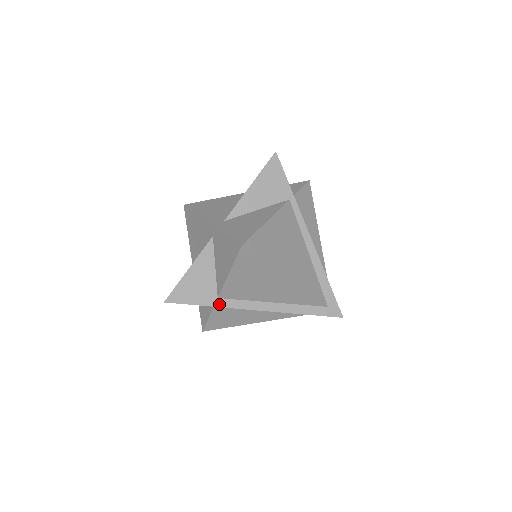
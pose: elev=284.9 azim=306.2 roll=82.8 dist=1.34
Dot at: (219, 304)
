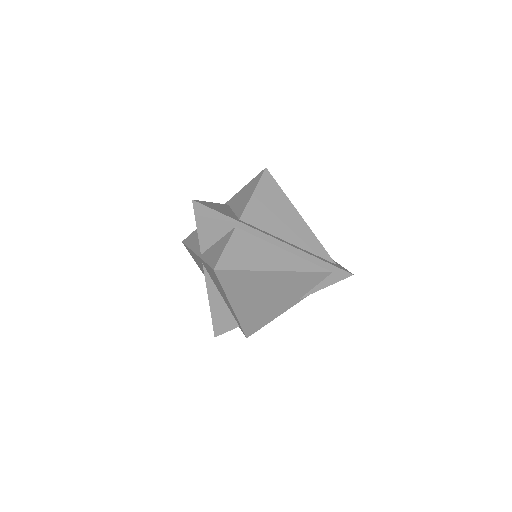
Dot at: (241, 222)
